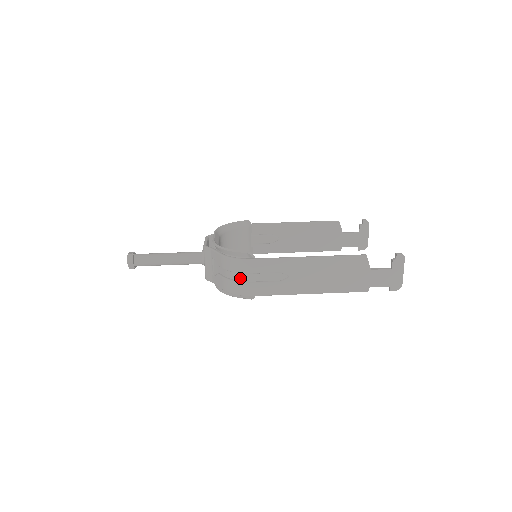
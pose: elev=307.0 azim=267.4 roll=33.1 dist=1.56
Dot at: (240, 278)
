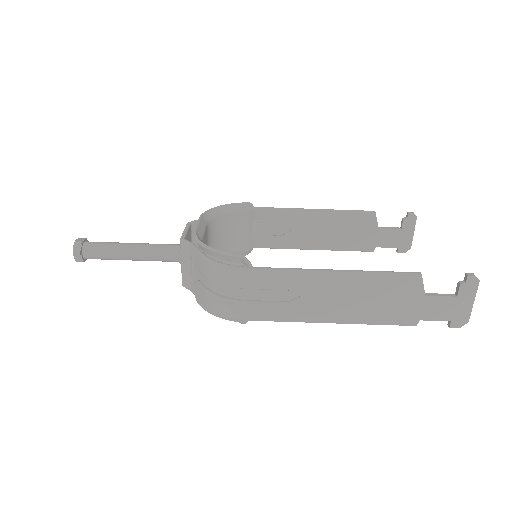
Dot at: (228, 293)
